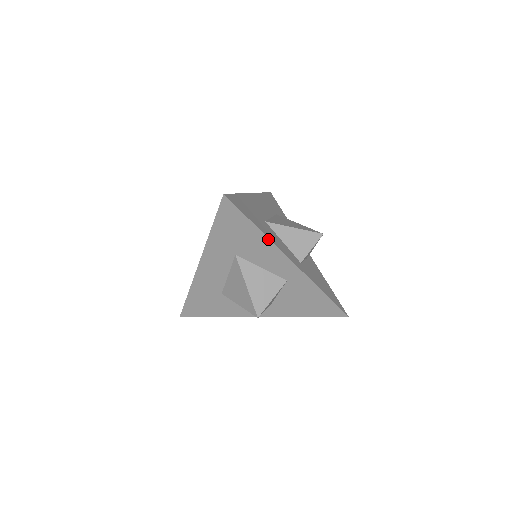
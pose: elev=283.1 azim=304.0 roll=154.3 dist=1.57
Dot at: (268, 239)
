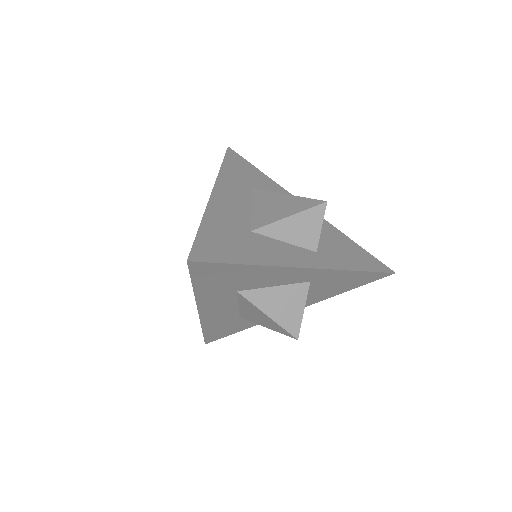
Dot at: (269, 266)
